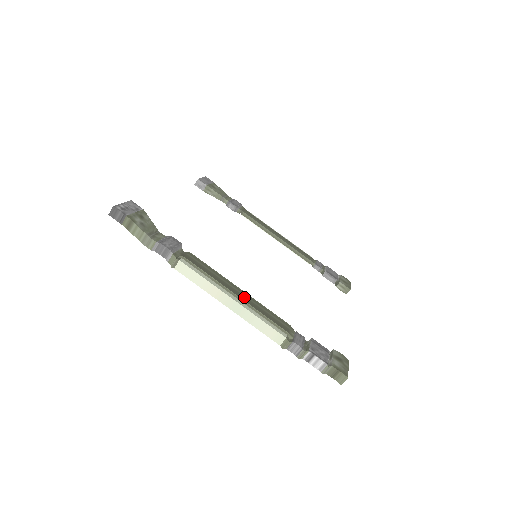
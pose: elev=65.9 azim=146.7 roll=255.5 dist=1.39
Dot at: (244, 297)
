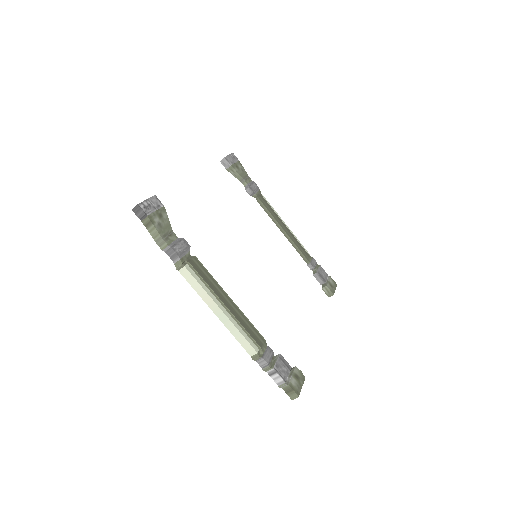
Dot at: (232, 308)
